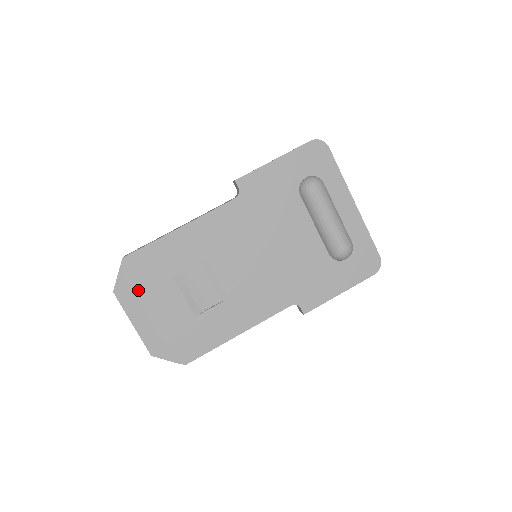
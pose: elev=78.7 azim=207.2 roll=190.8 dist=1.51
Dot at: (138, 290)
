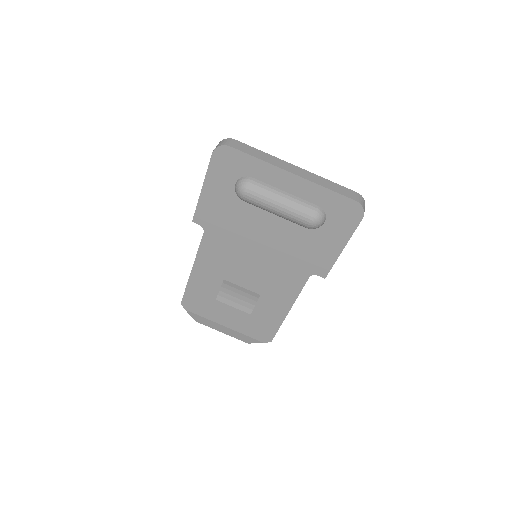
Dot at: (205, 316)
